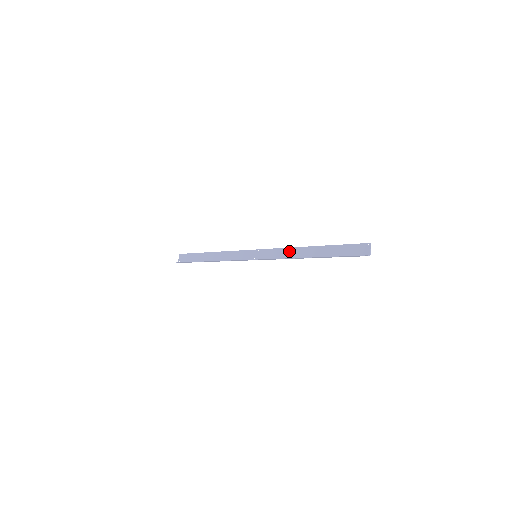
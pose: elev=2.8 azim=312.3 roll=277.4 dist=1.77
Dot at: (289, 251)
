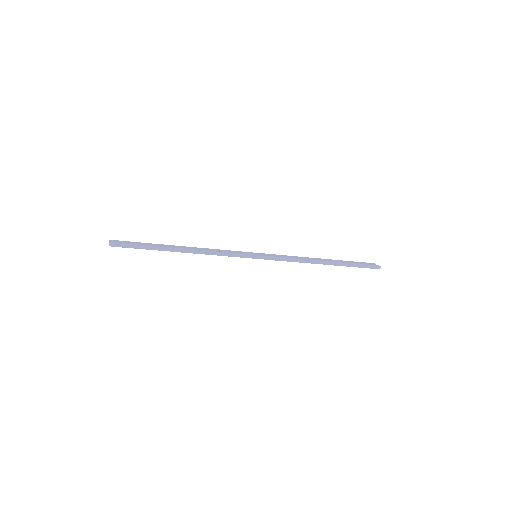
Dot at: occluded
